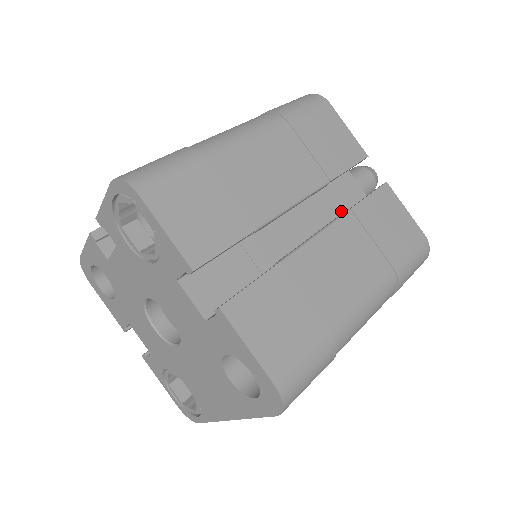
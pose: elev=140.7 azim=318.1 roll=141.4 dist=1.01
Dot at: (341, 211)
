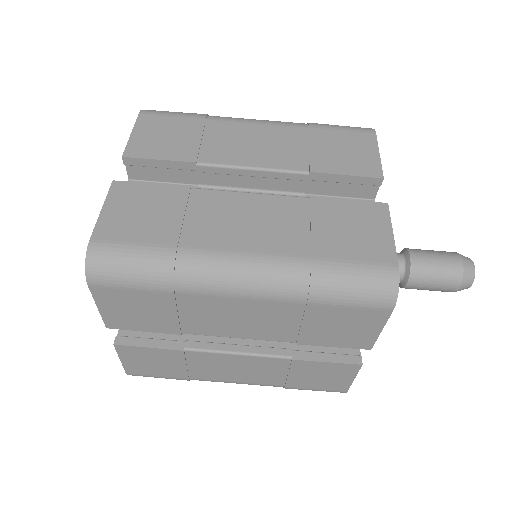
Dot at: occluded
